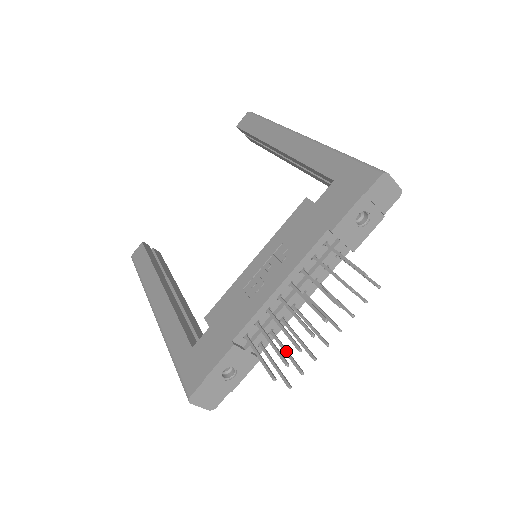
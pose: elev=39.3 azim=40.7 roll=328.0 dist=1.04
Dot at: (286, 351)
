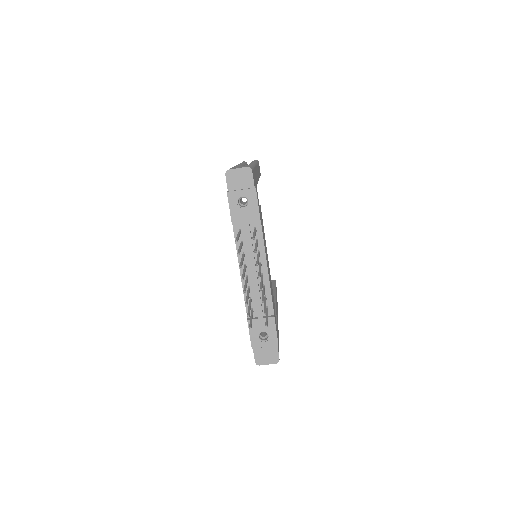
Dot at: (264, 306)
